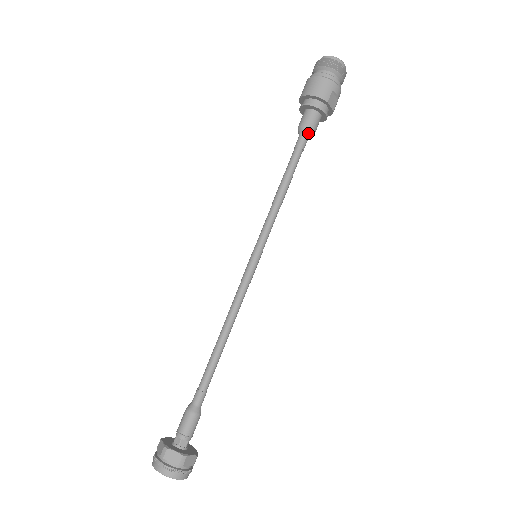
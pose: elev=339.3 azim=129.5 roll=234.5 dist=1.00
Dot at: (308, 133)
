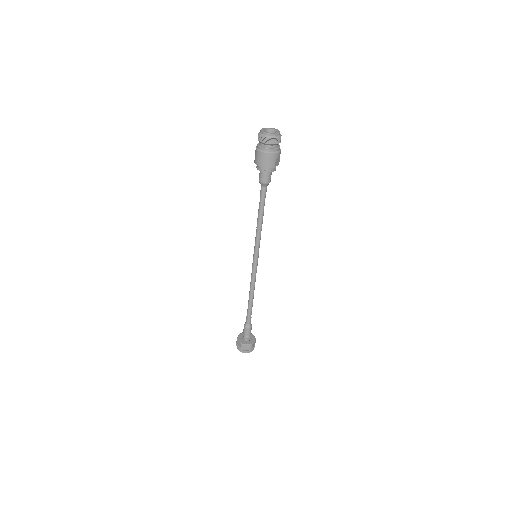
Dot at: (267, 185)
